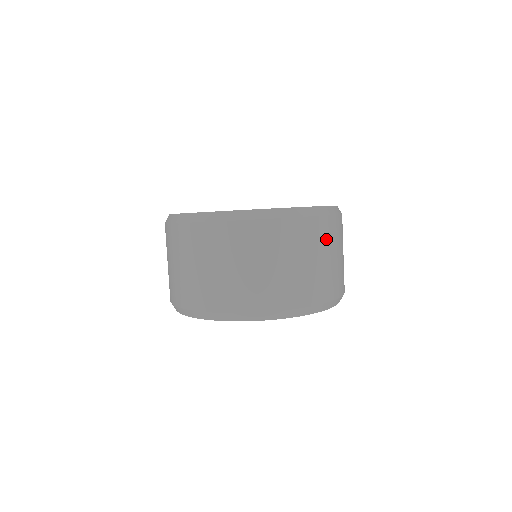
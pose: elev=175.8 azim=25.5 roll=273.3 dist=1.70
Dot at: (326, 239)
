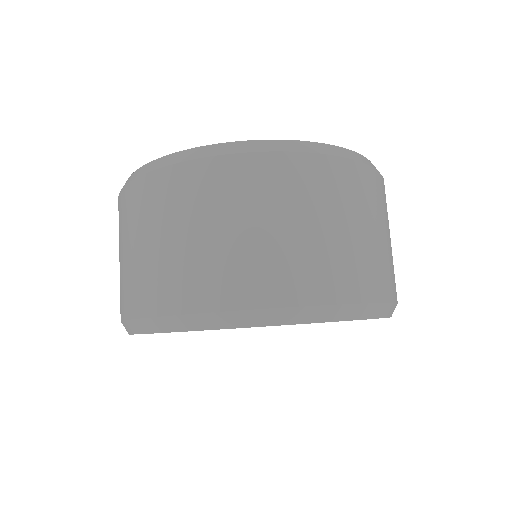
Dot at: occluded
